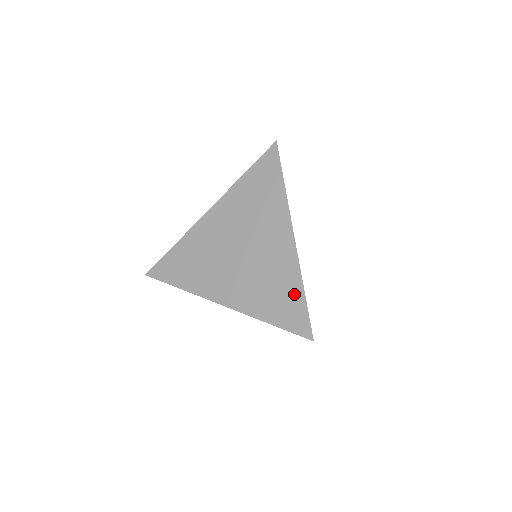
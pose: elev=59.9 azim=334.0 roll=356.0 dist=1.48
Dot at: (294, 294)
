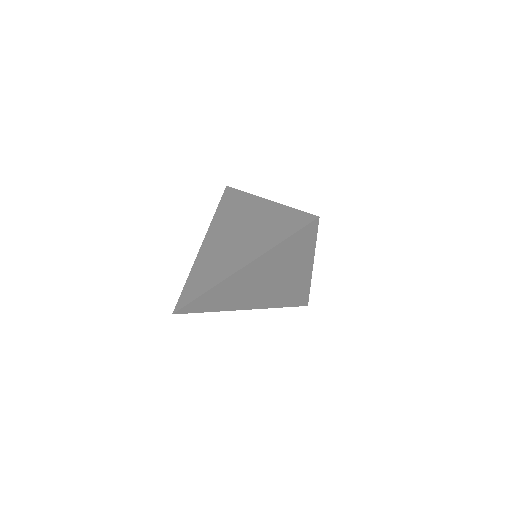
Dot at: (287, 215)
